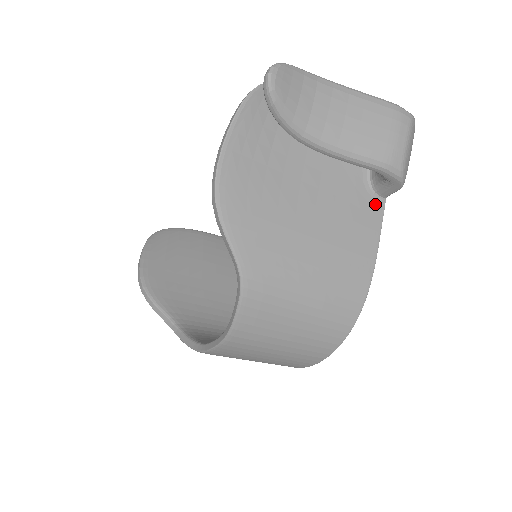
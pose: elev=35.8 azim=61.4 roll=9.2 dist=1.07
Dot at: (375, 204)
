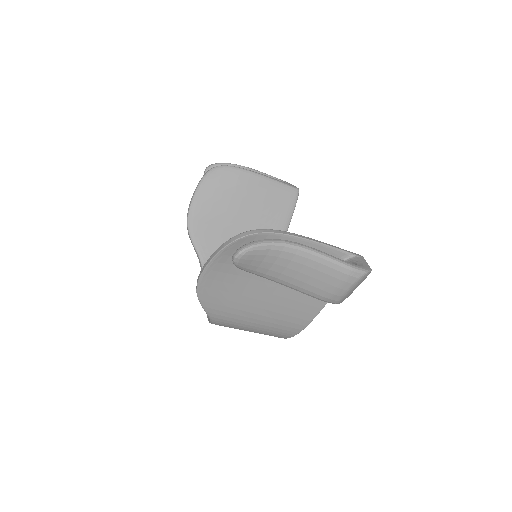
Dot at: occluded
